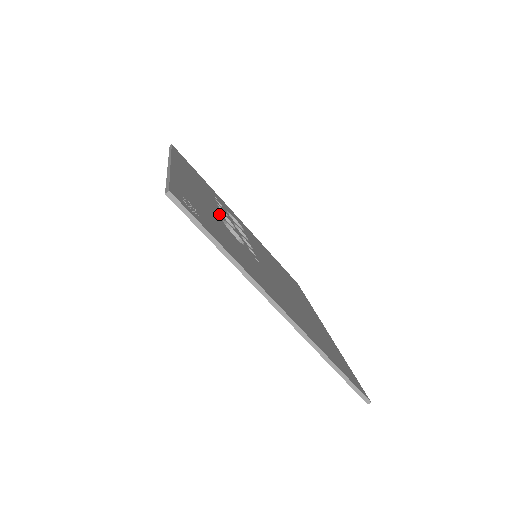
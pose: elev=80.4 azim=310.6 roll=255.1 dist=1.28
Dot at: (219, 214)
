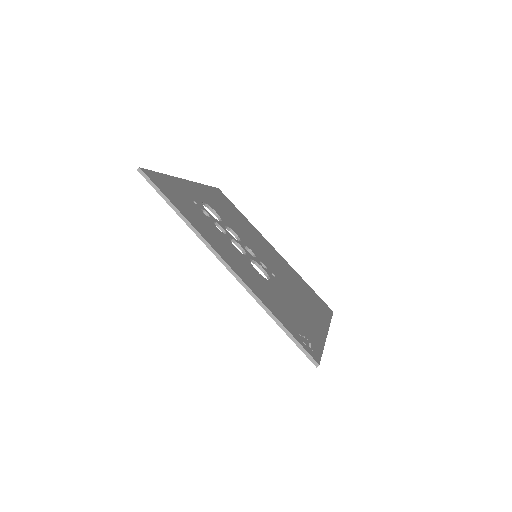
Dot at: (247, 261)
